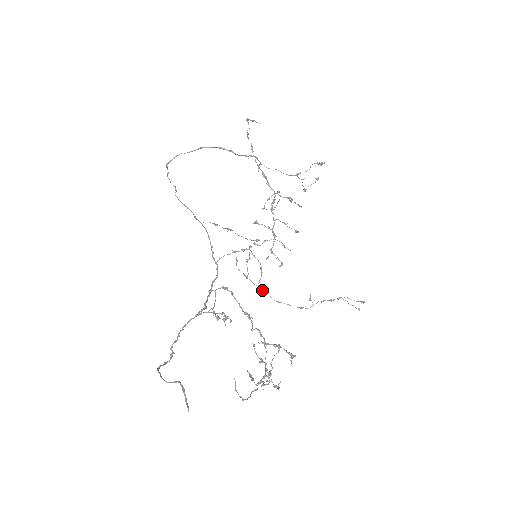
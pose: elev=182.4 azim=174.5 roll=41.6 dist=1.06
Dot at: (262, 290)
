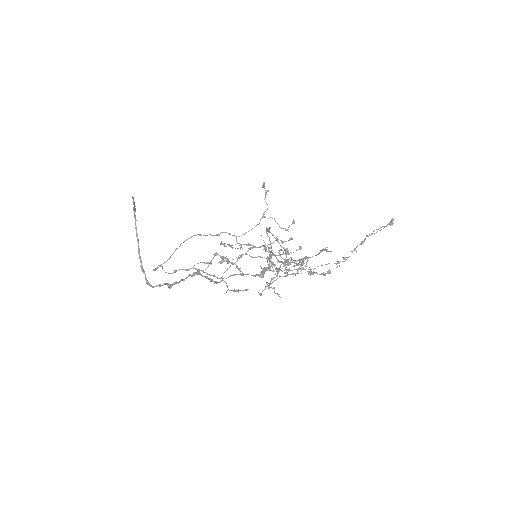
Dot at: (285, 275)
